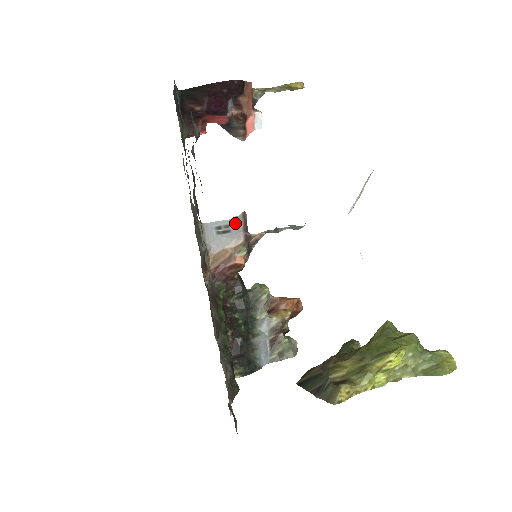
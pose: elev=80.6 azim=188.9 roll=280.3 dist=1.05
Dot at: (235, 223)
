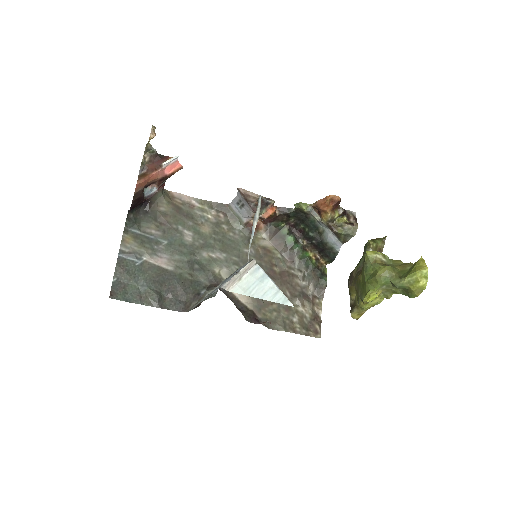
Dot at: (241, 198)
